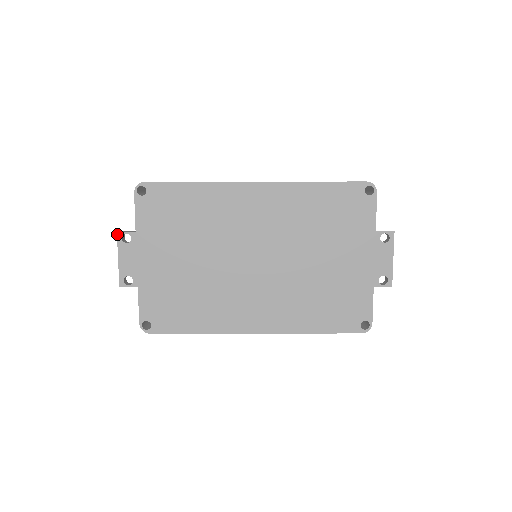
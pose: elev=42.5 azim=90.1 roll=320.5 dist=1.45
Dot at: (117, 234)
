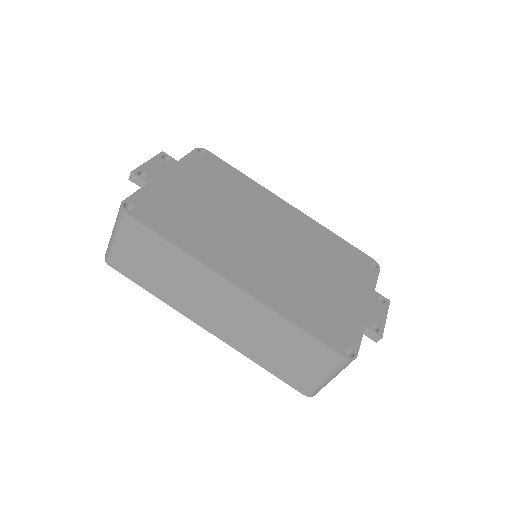
Dot at: (161, 152)
